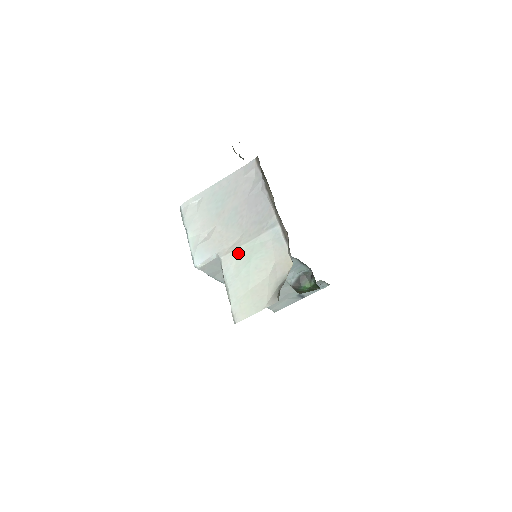
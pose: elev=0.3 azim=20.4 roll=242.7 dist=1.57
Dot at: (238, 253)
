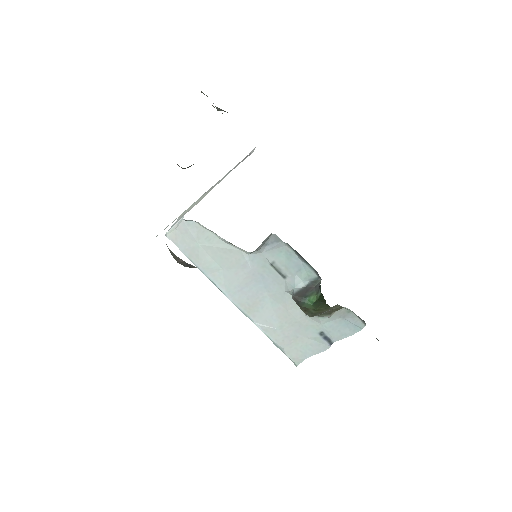
Dot at: occluded
